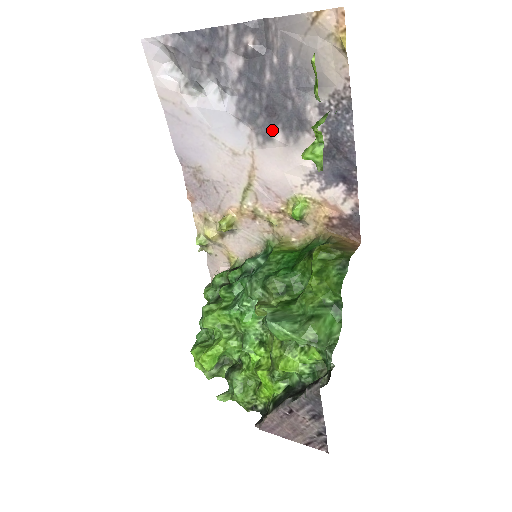
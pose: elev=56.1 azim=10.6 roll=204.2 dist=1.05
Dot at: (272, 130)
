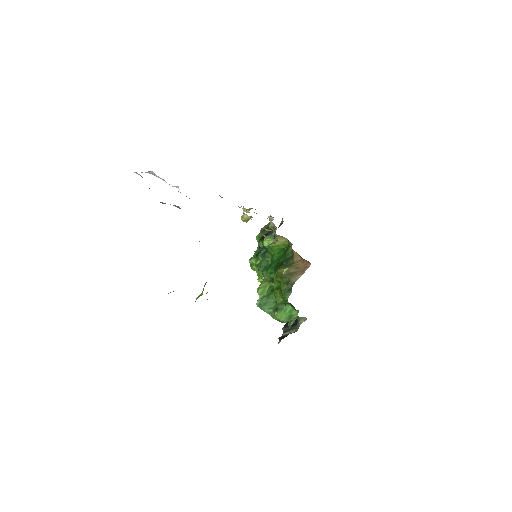
Dot at: occluded
